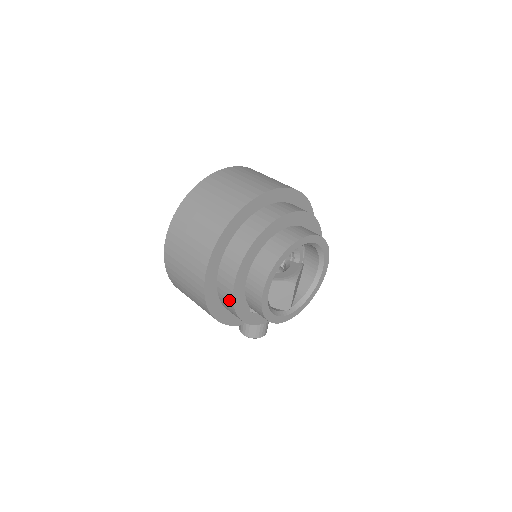
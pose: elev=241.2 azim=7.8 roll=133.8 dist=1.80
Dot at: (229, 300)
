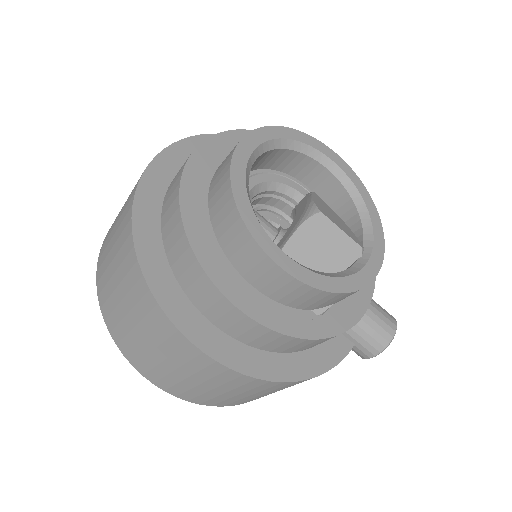
Dot at: (264, 334)
